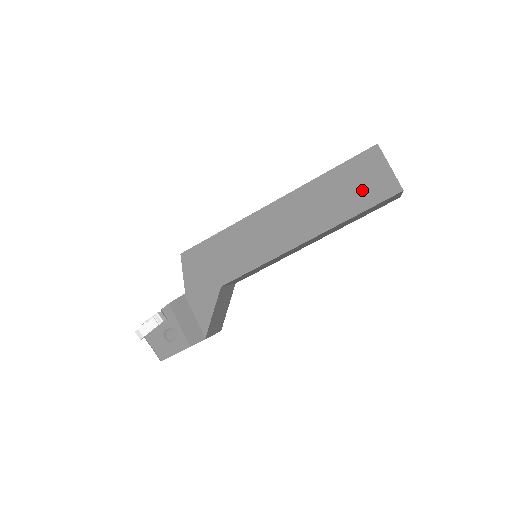
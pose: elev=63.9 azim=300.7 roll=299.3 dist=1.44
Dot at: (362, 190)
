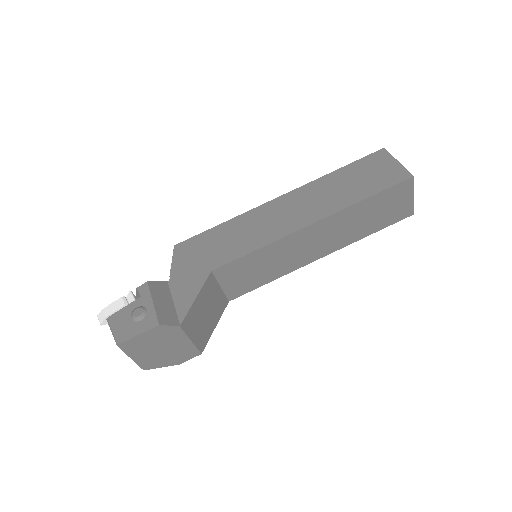
Dot at: (371, 180)
